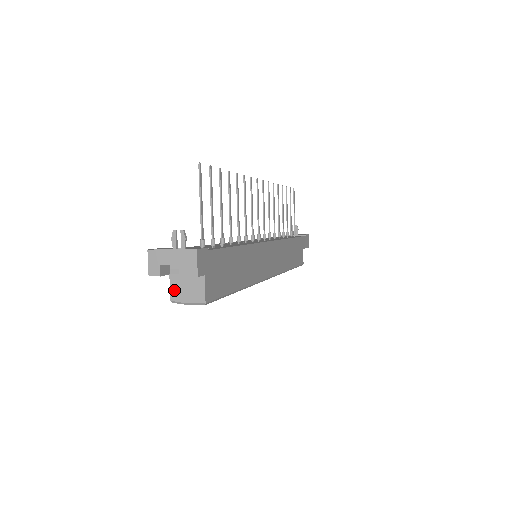
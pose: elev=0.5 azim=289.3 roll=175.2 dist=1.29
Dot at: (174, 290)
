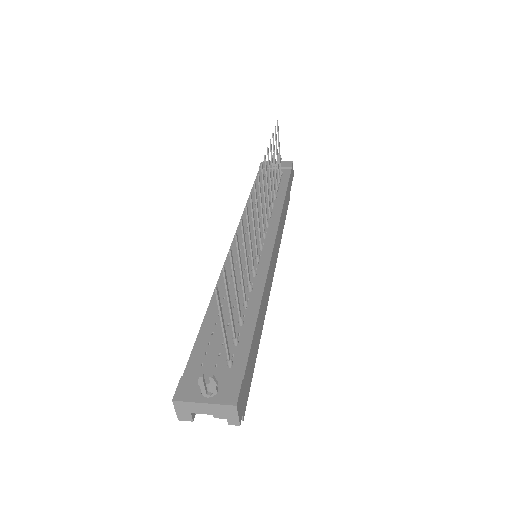
Dot at: occluded
